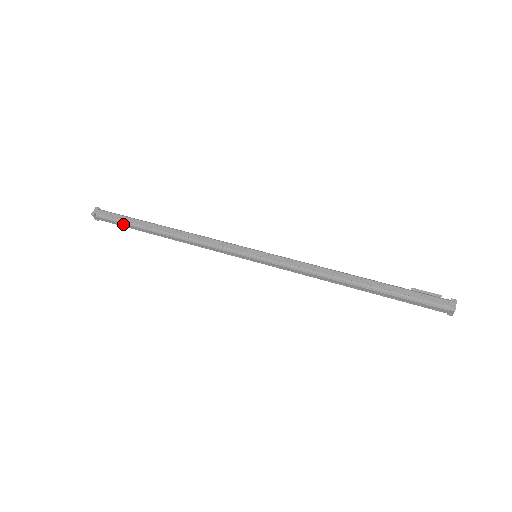
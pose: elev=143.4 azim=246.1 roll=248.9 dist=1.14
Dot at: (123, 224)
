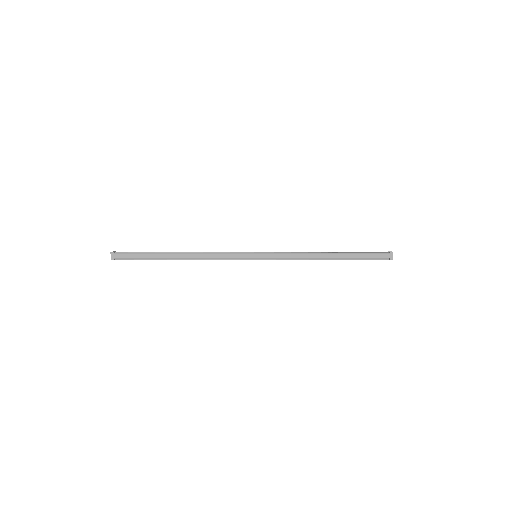
Dot at: (141, 255)
